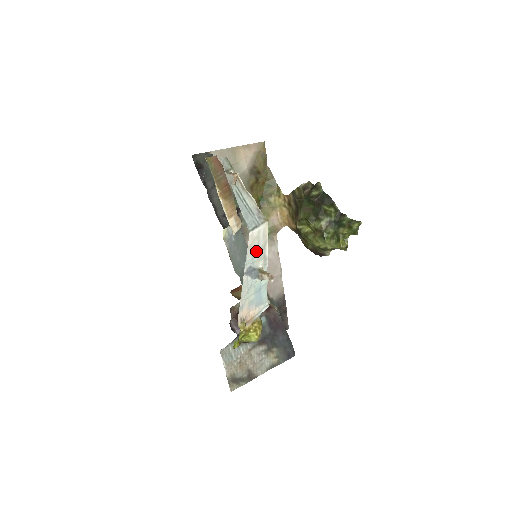
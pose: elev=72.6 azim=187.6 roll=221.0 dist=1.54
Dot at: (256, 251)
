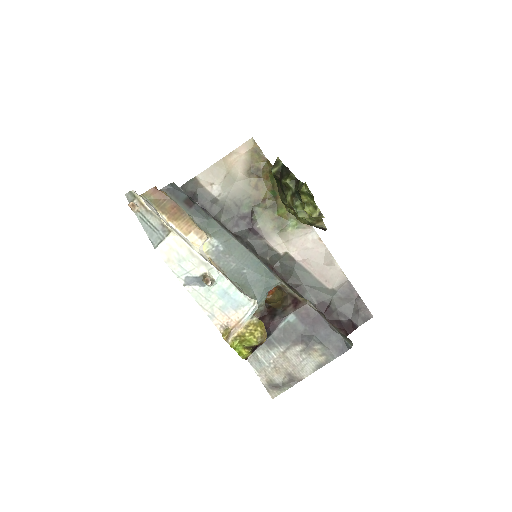
Dot at: (183, 261)
